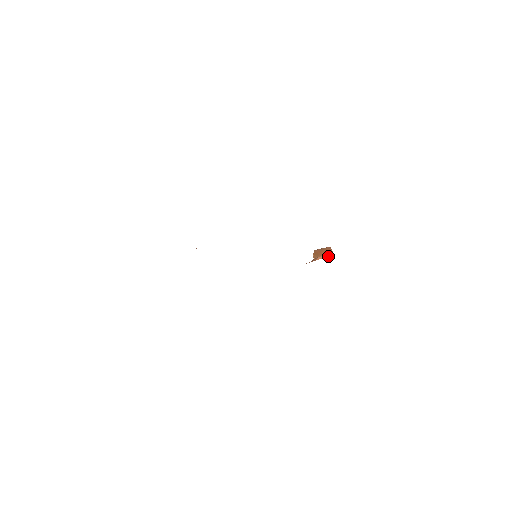
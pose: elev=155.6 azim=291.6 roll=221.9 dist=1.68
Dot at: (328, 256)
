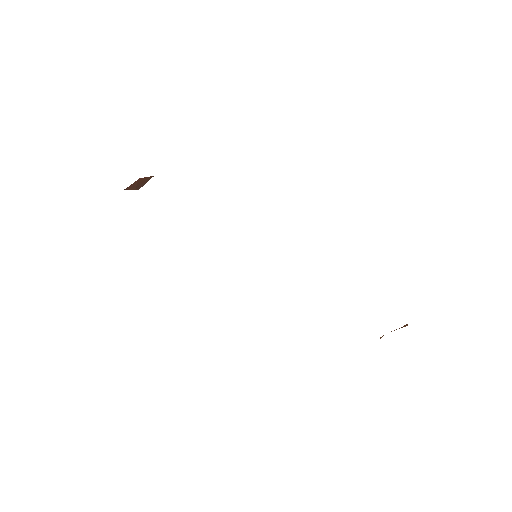
Dot at: occluded
